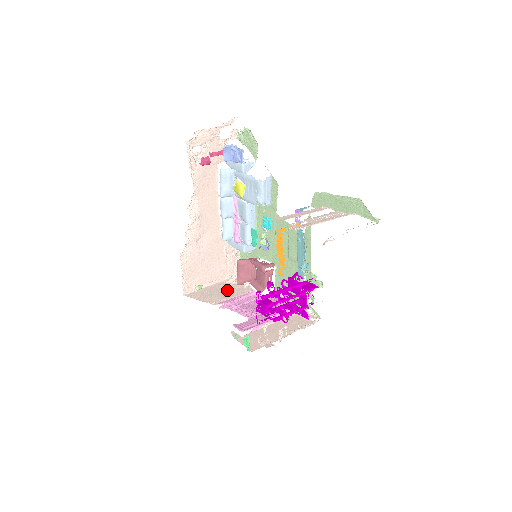
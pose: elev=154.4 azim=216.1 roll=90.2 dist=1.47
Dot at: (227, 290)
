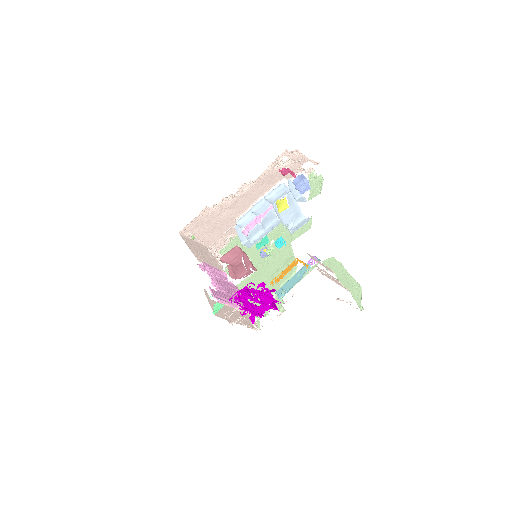
Dot at: (208, 256)
